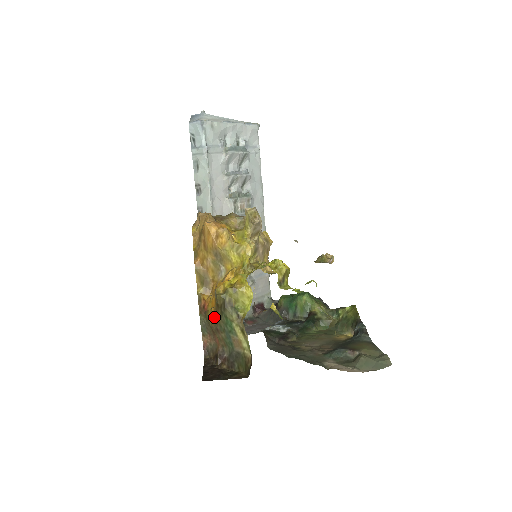
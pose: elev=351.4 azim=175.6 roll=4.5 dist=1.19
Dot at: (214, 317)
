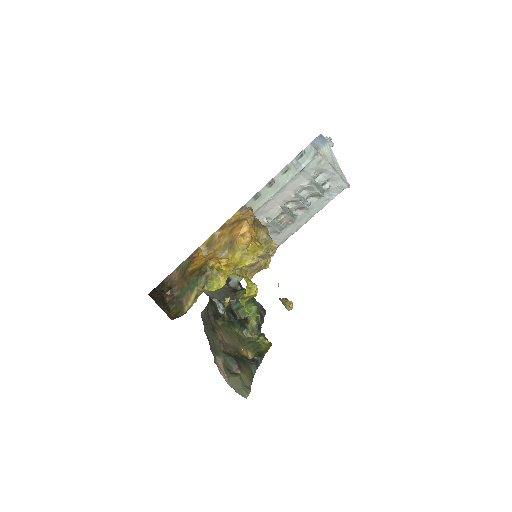
Dot at: (192, 270)
